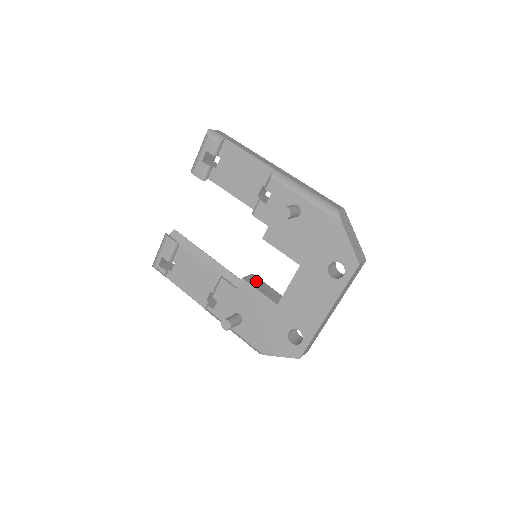
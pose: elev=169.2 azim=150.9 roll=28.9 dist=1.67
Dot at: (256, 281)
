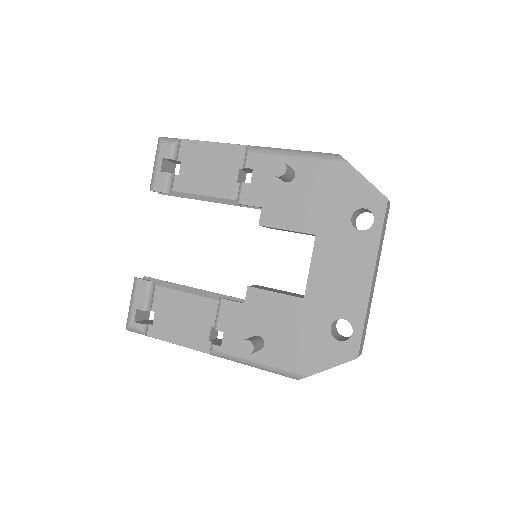
Dot at: (265, 288)
